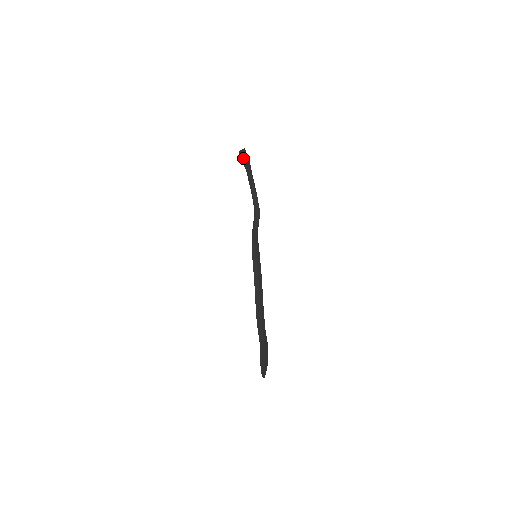
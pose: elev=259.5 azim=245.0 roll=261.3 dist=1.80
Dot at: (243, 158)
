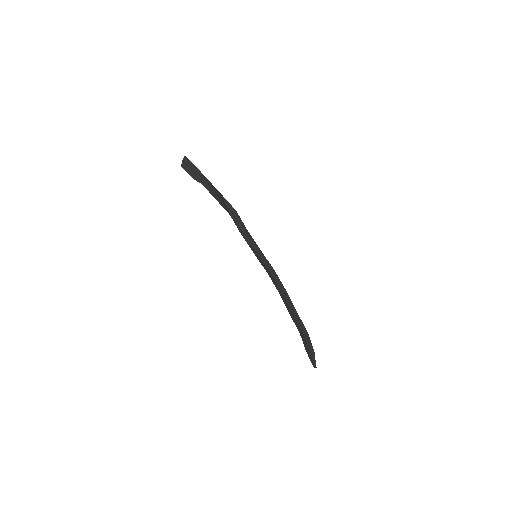
Dot at: (188, 170)
